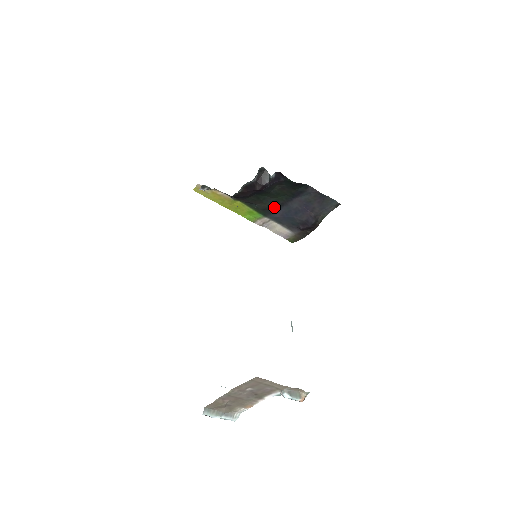
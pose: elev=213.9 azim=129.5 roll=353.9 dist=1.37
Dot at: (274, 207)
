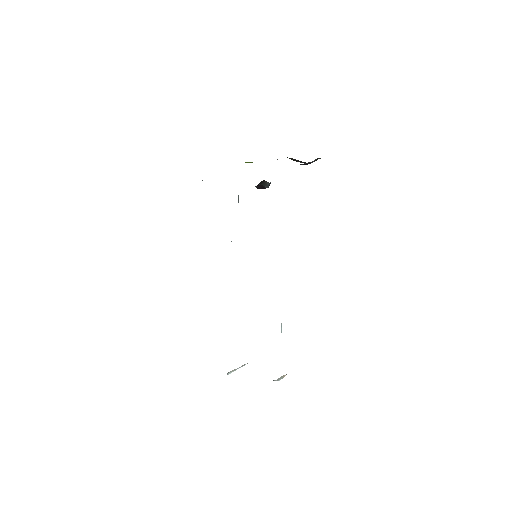
Dot at: occluded
